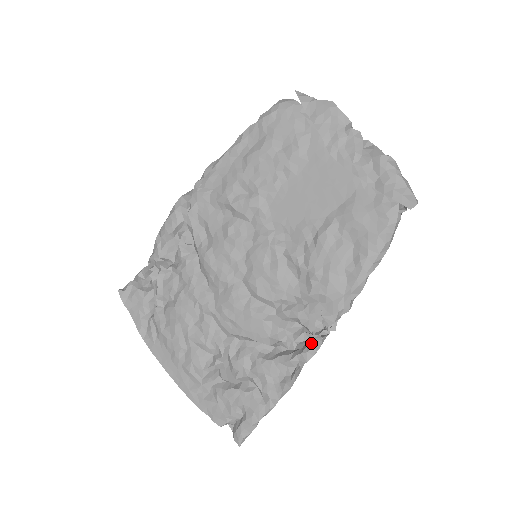
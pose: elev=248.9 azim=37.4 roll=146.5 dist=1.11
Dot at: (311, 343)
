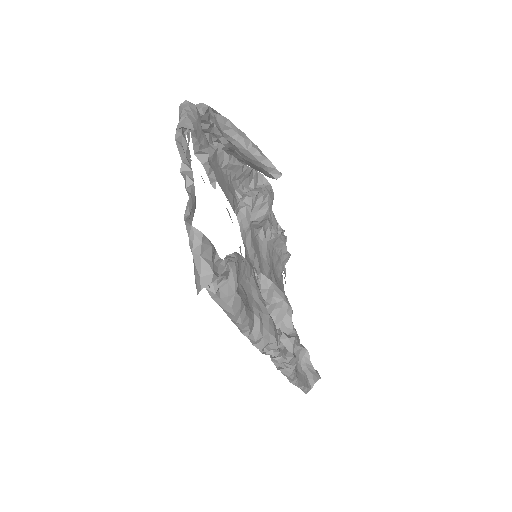
Dot at: occluded
